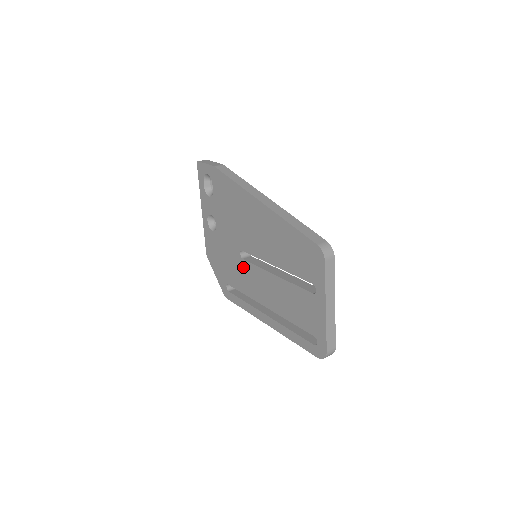
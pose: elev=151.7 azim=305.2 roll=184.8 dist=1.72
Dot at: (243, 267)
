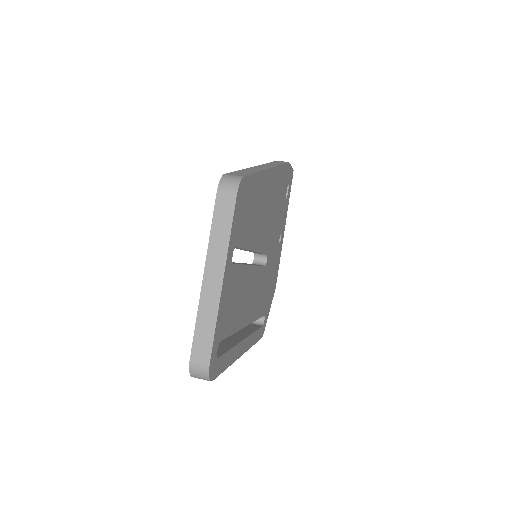
Dot at: occluded
